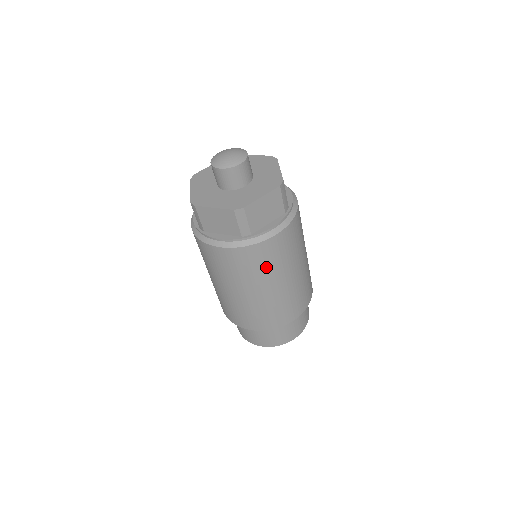
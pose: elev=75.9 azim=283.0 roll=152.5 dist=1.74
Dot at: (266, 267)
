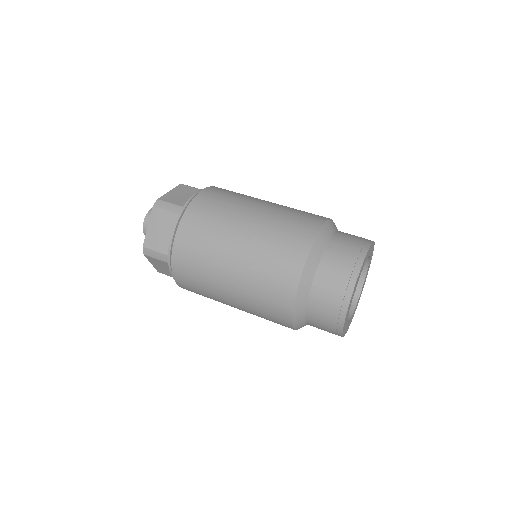
Dot at: (221, 210)
